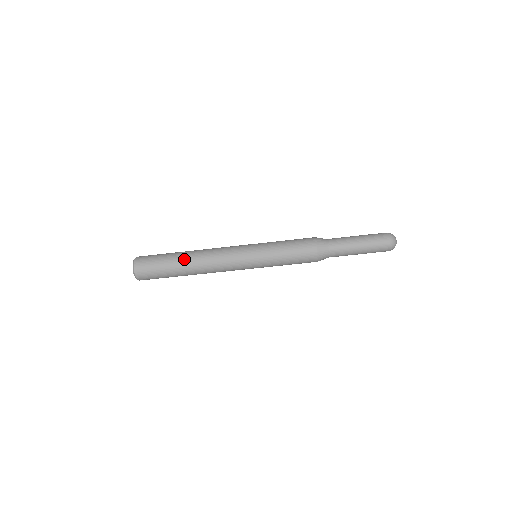
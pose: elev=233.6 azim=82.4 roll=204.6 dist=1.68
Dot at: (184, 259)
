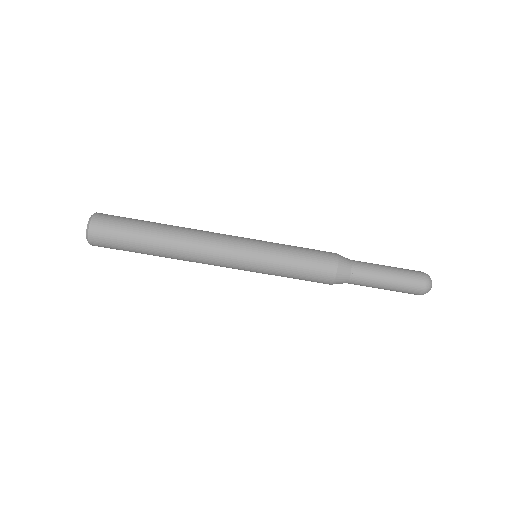
Dot at: (165, 225)
